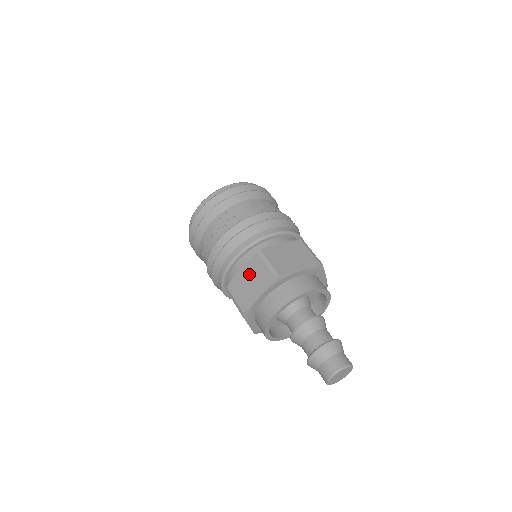
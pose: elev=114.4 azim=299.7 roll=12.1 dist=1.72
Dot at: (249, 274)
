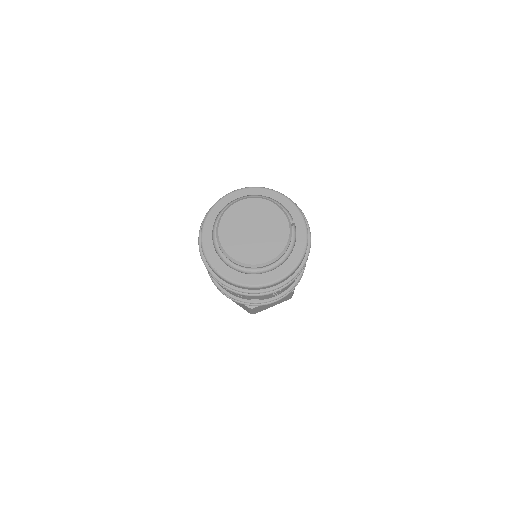
Dot at: occluded
